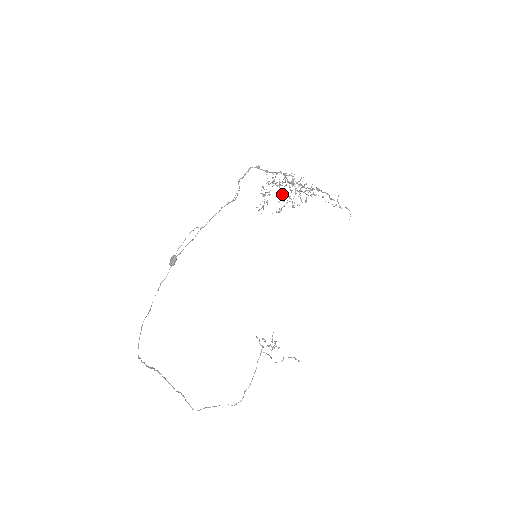
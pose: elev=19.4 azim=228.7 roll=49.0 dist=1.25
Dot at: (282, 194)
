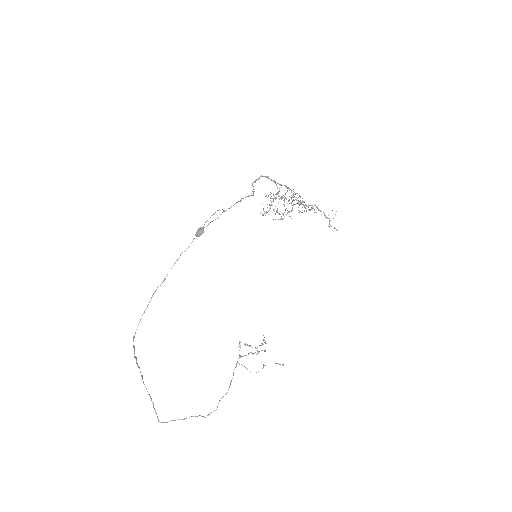
Dot at: occluded
